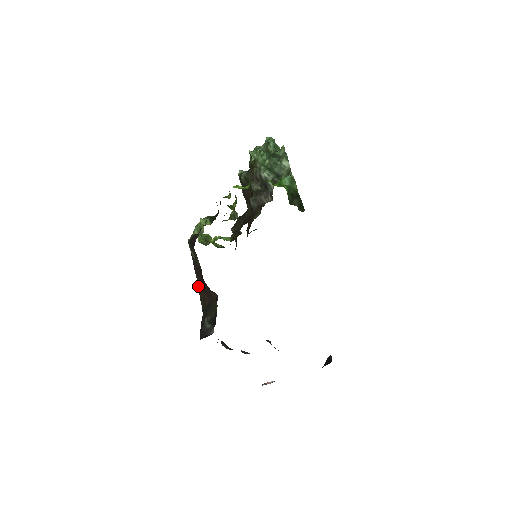
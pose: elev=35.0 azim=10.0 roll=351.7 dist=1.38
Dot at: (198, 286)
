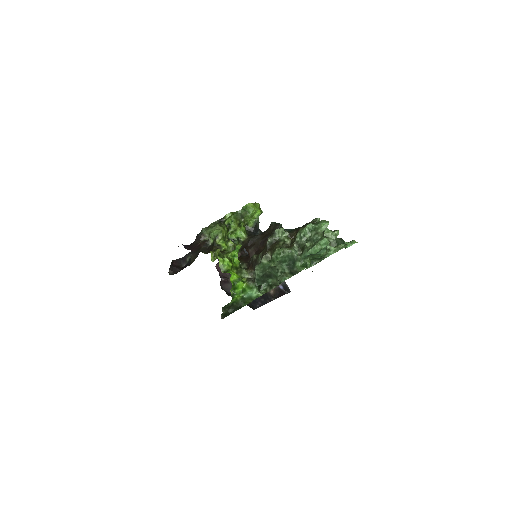
Dot at: occluded
